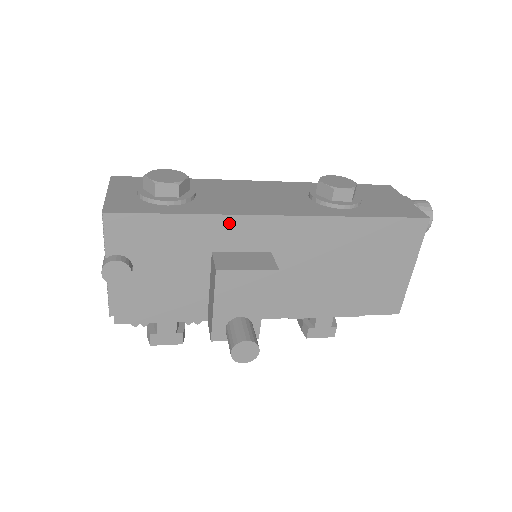
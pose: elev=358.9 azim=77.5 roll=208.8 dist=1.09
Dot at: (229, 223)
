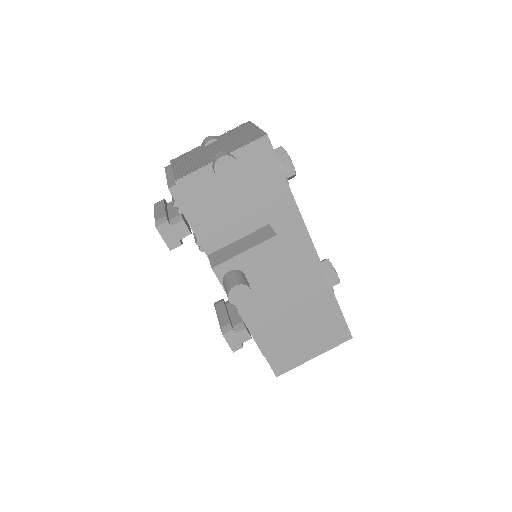
Dot at: (296, 222)
